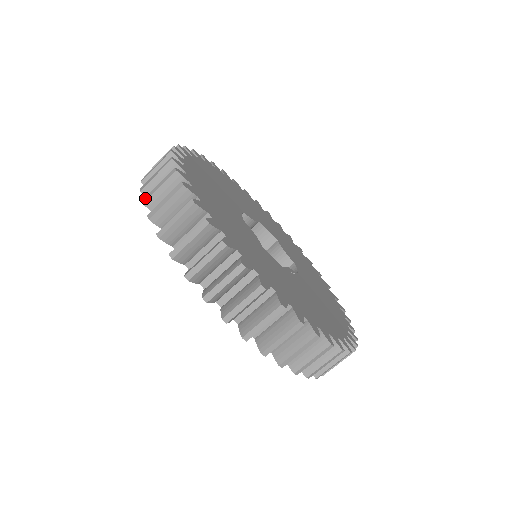
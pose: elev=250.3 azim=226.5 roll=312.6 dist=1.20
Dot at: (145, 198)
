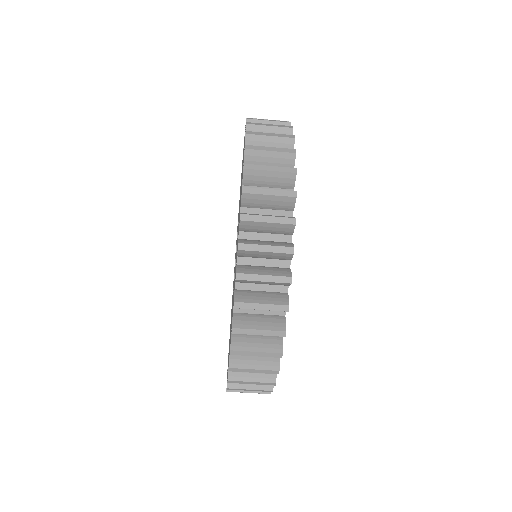
Dot at: (248, 189)
